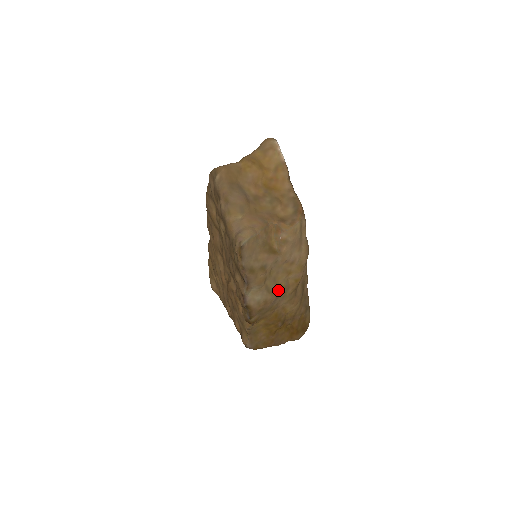
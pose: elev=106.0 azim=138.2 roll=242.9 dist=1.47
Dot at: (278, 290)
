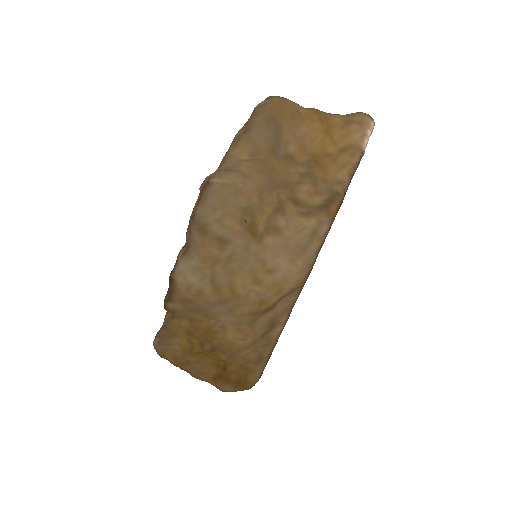
Dot at: (227, 293)
